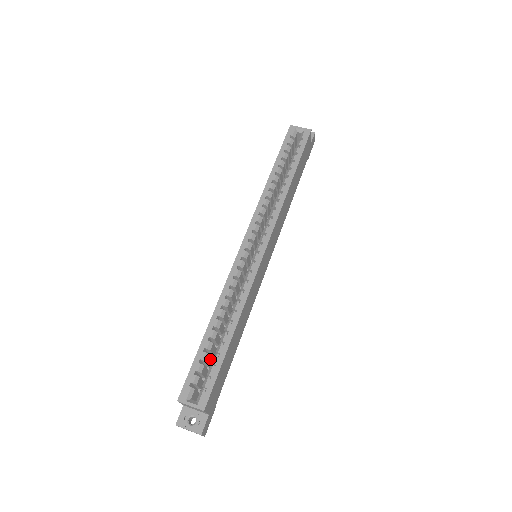
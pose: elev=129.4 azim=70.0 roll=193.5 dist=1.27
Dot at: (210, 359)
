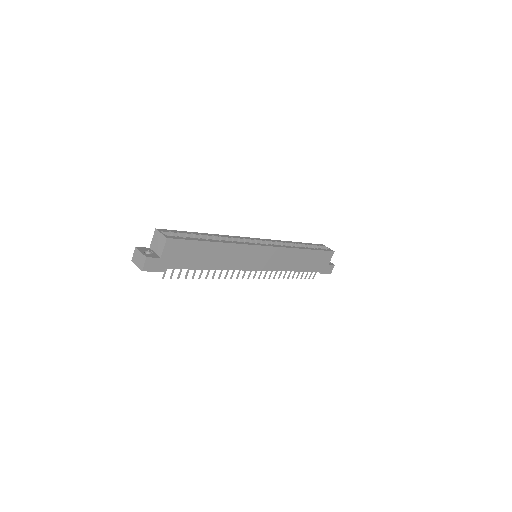
Dot at: occluded
